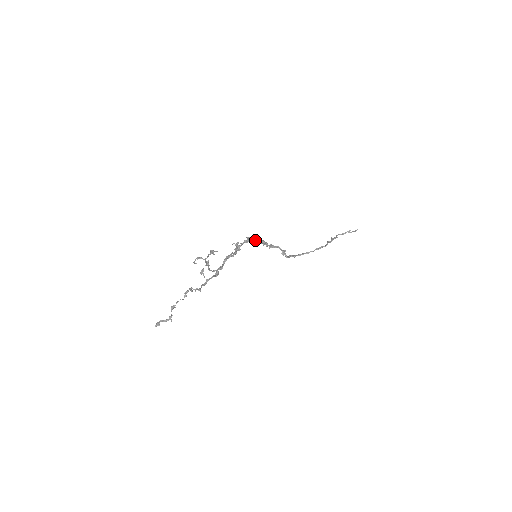
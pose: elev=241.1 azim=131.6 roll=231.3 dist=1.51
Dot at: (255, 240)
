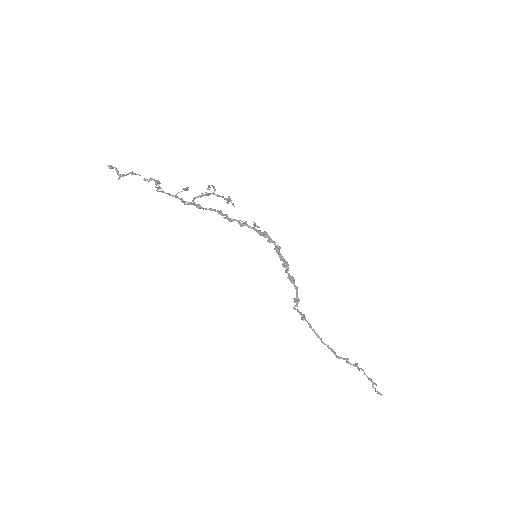
Dot at: (277, 249)
